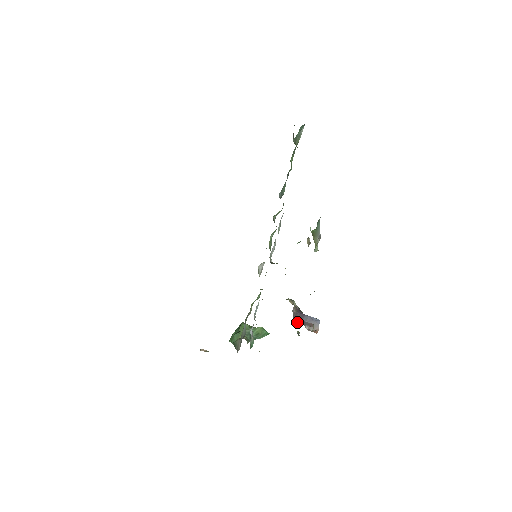
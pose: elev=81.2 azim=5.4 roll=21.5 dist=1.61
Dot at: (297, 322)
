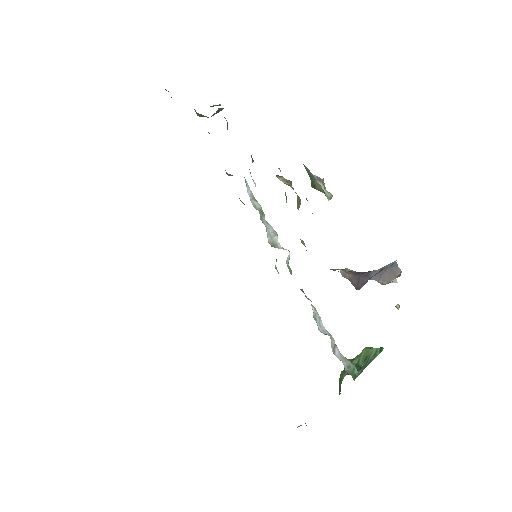
Dot at: (363, 285)
